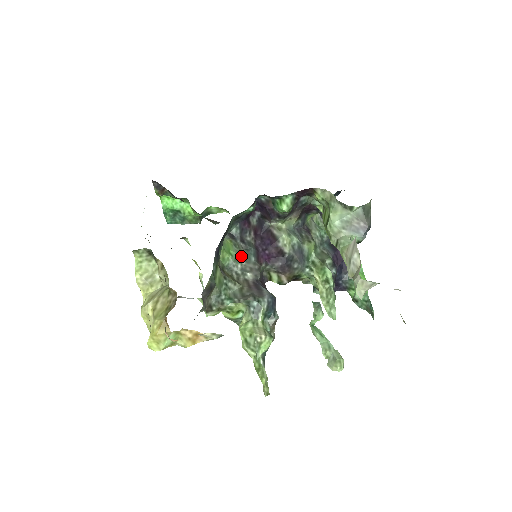
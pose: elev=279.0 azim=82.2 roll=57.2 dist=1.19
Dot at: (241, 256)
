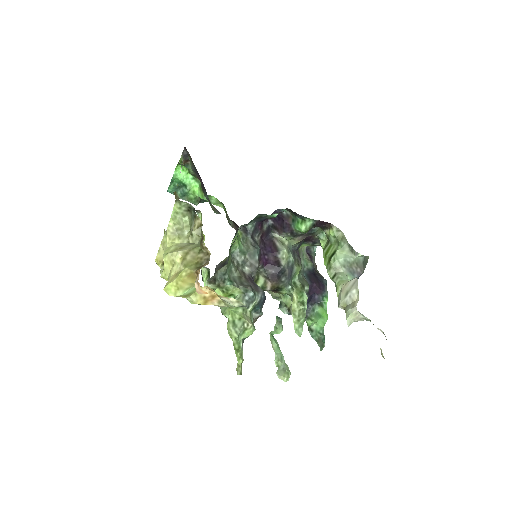
Dot at: (247, 250)
